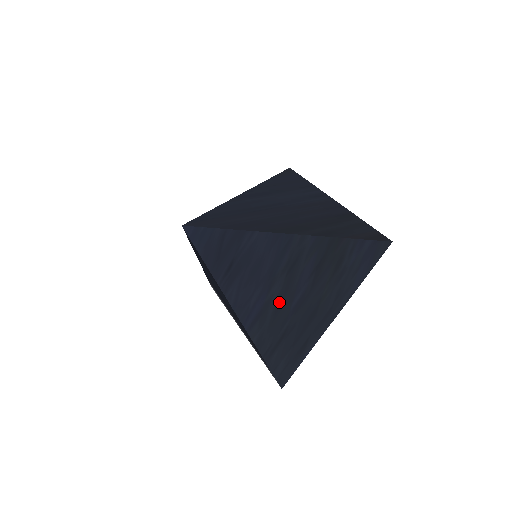
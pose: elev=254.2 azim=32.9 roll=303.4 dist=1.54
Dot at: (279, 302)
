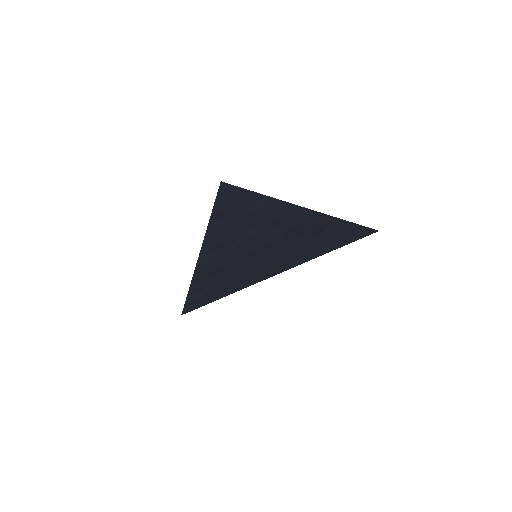
Dot at: (245, 242)
